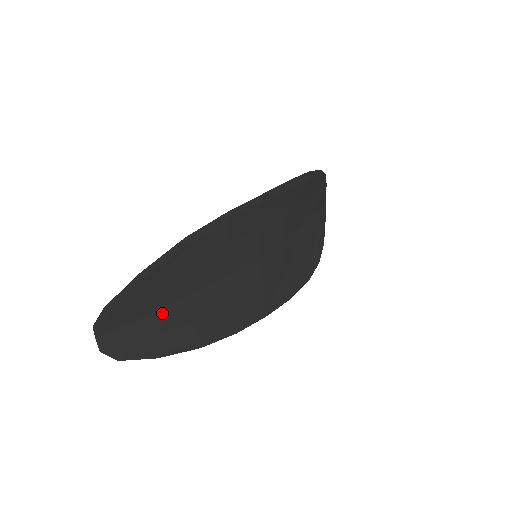
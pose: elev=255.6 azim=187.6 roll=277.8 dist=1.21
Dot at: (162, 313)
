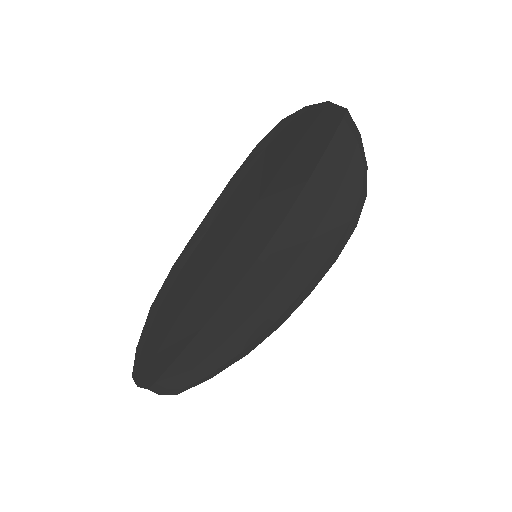
Dot at: (187, 352)
